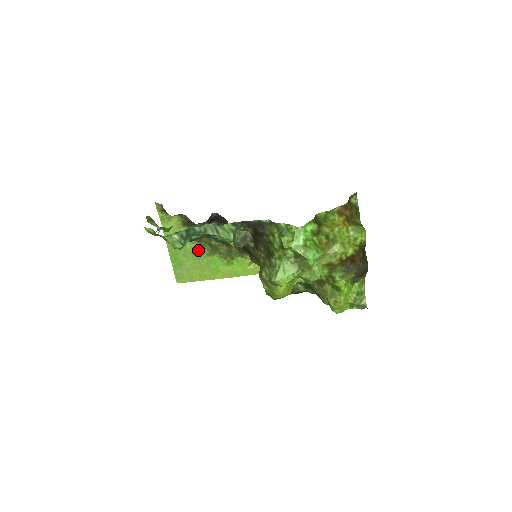
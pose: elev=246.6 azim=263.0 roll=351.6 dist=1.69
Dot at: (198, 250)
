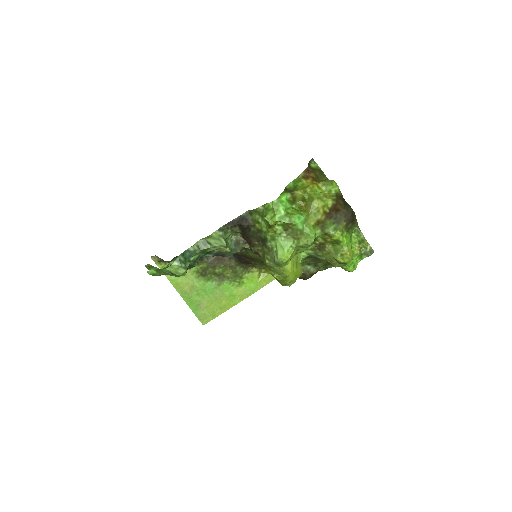
Dot at: (207, 284)
